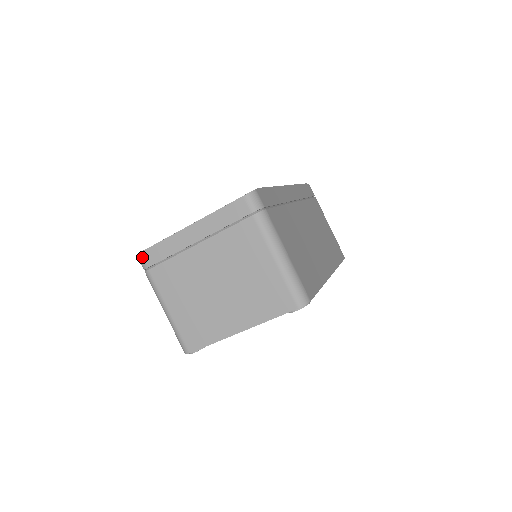
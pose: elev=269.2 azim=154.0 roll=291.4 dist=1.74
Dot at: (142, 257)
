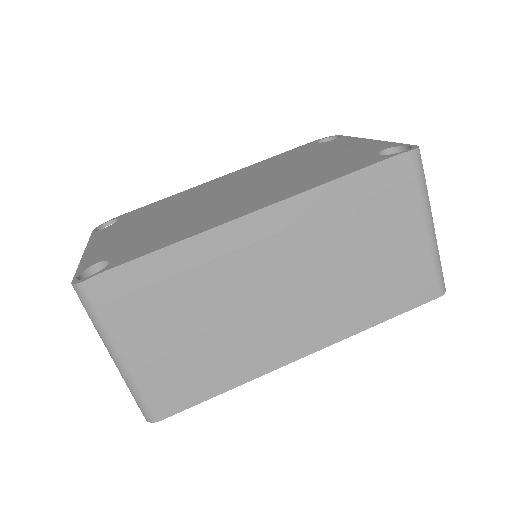
Dot at: occluded
